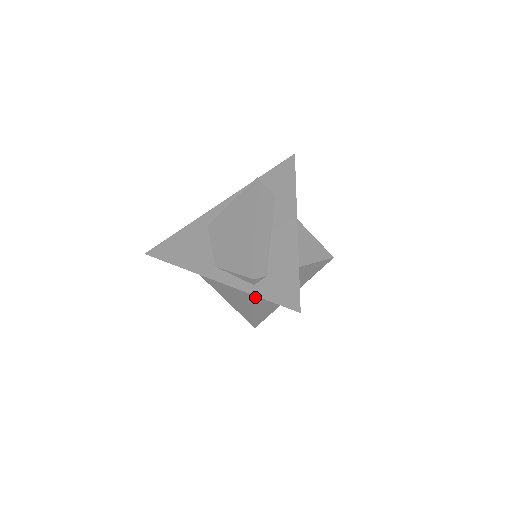
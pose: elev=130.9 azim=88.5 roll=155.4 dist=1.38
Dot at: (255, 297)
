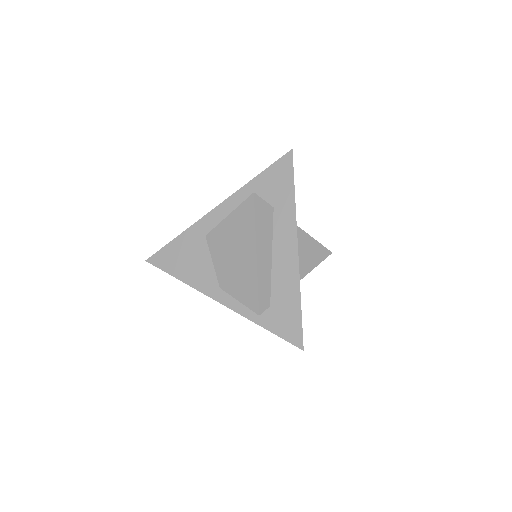
Dot at: occluded
